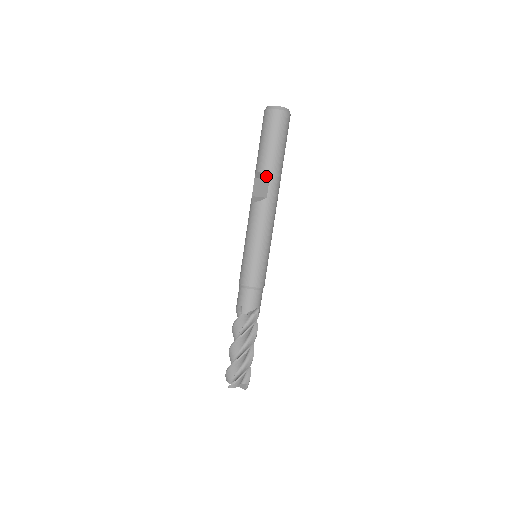
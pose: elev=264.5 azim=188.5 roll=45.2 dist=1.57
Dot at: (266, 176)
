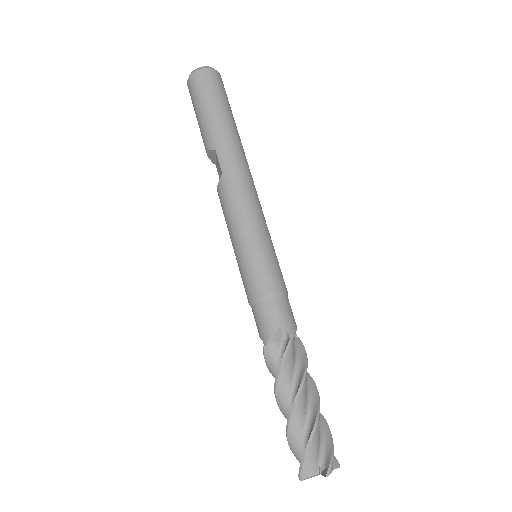
Dot at: (212, 151)
